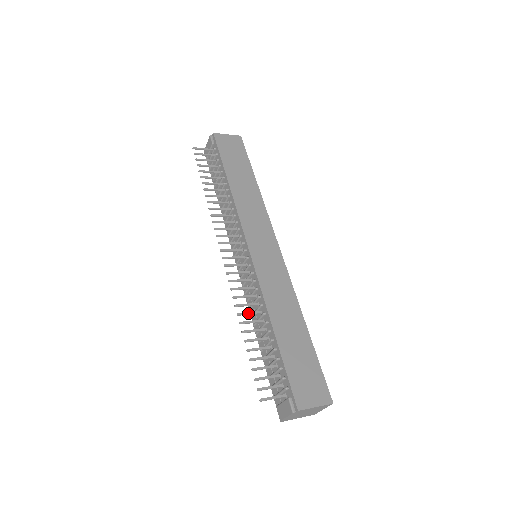
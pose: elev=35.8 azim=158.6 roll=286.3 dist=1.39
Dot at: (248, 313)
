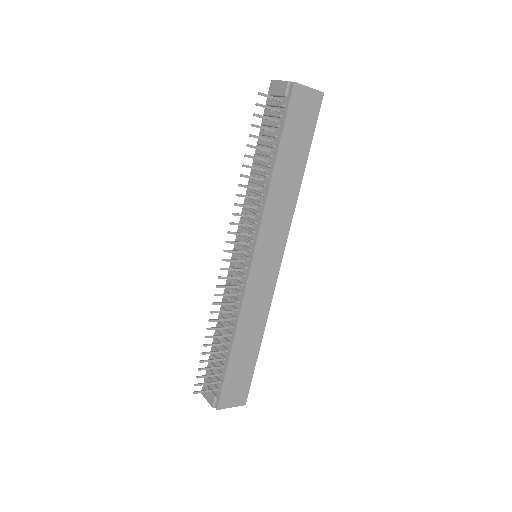
Dot at: (219, 320)
